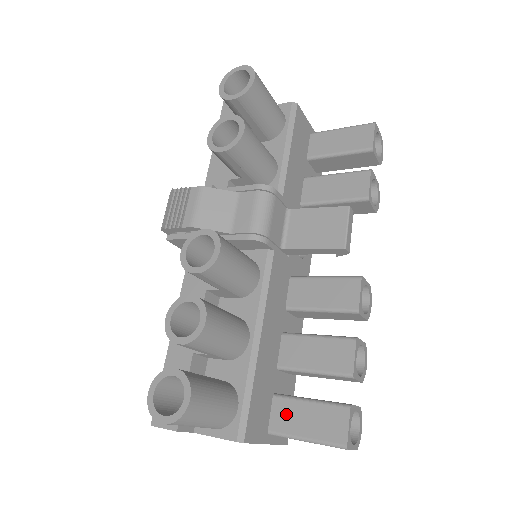
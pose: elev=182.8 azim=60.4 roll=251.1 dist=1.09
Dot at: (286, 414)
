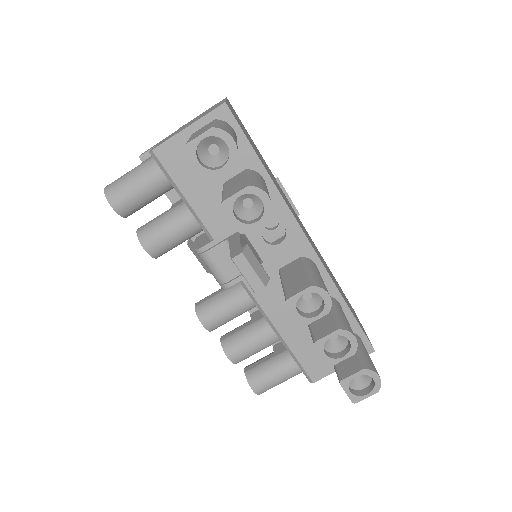
Dot at: occluded
